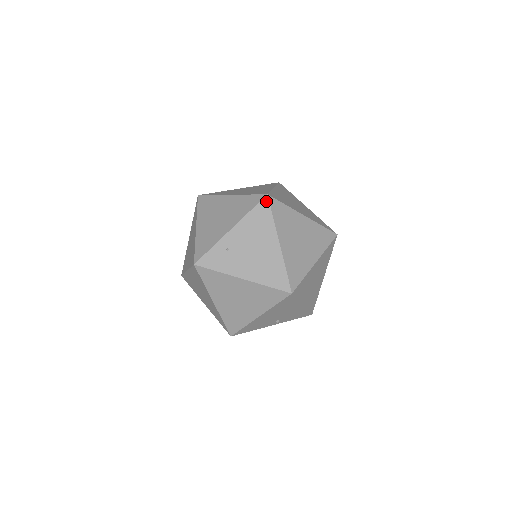
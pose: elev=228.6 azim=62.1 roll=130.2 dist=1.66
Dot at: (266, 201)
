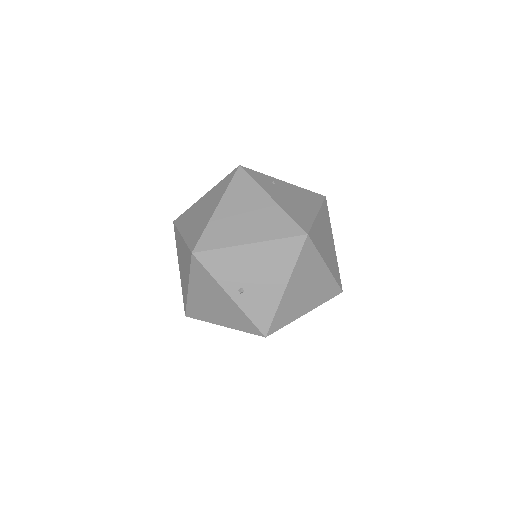
Dot at: (322, 197)
